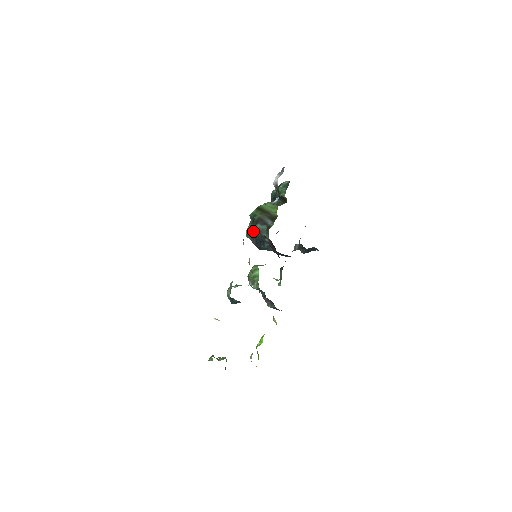
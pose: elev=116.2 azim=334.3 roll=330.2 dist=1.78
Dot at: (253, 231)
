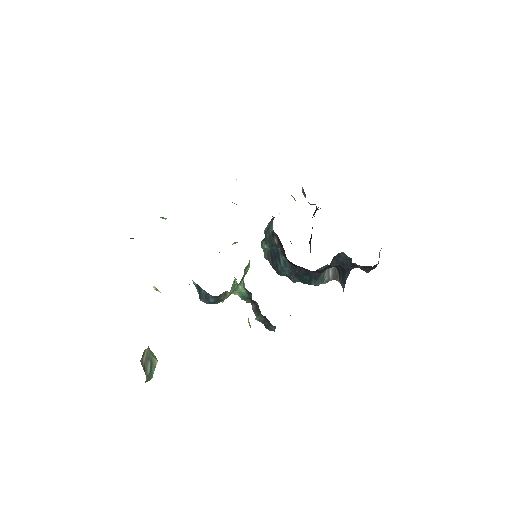
Dot at: occluded
